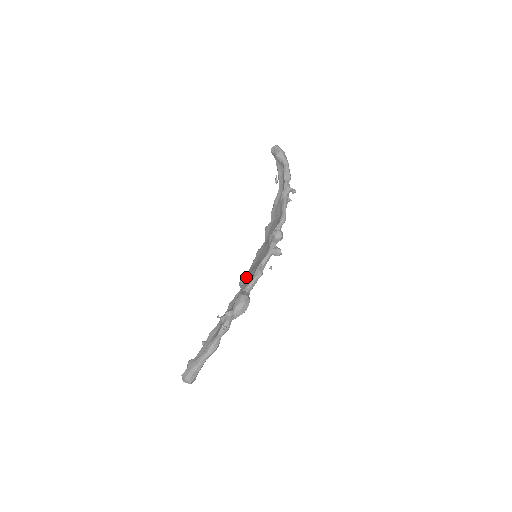
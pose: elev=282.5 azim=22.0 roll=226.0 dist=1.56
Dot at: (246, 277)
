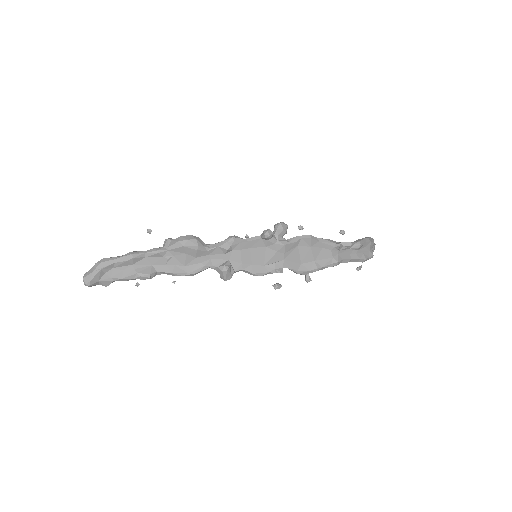
Dot at: occluded
